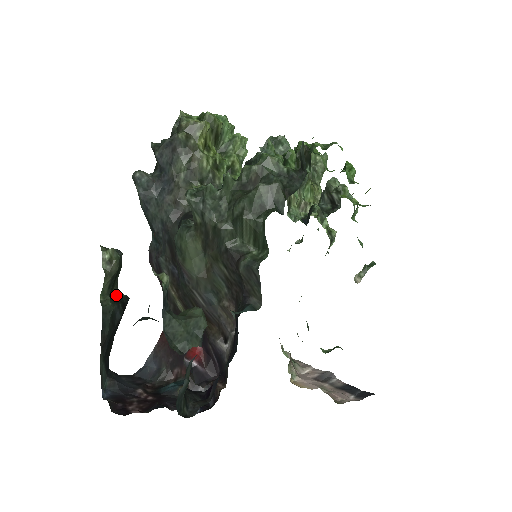
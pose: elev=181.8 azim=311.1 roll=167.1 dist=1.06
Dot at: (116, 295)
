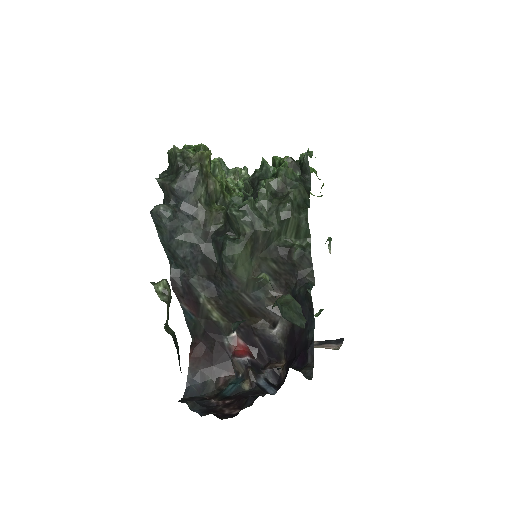
Dot at: occluded
